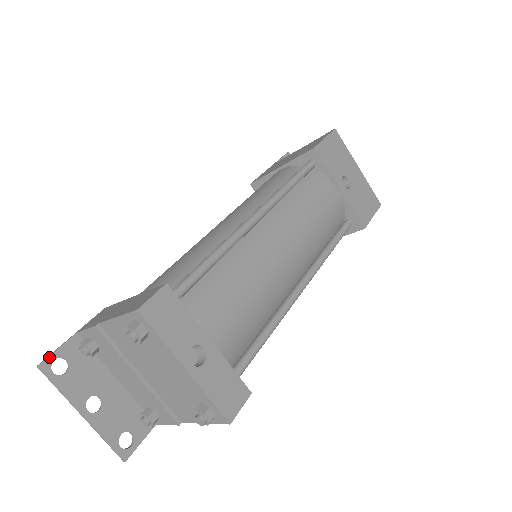
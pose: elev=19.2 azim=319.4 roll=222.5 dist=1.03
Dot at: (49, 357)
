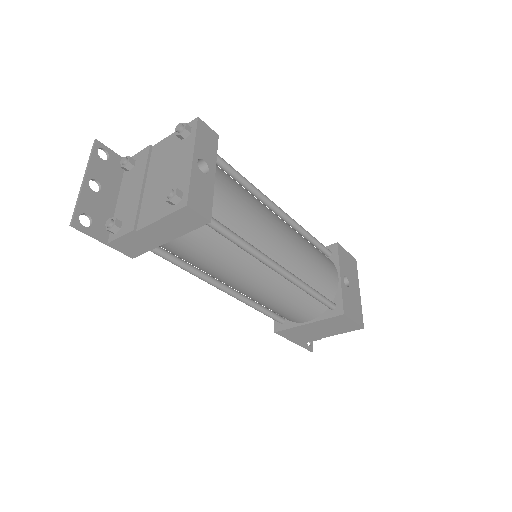
Dot at: (104, 145)
